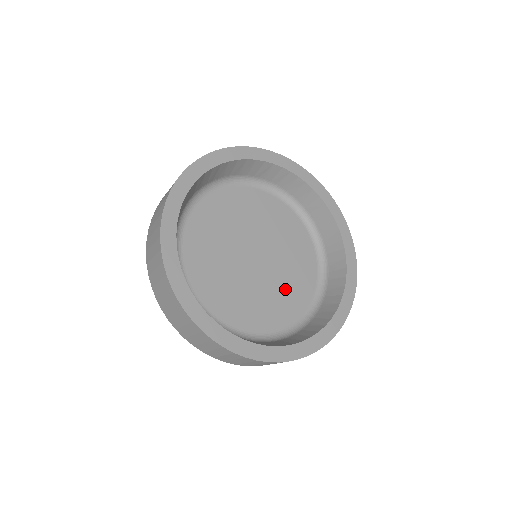
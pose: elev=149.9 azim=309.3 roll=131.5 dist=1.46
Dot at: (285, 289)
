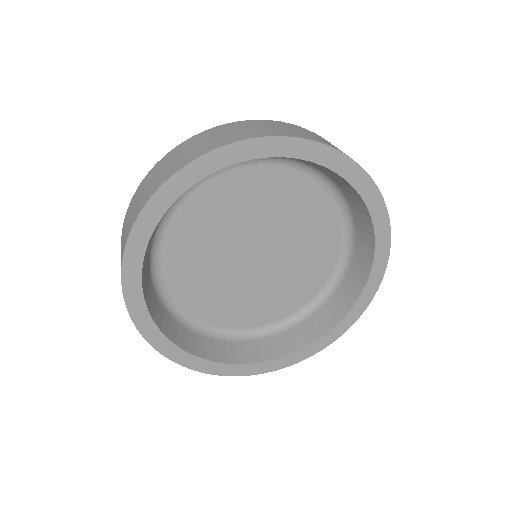
Dot at: (287, 284)
